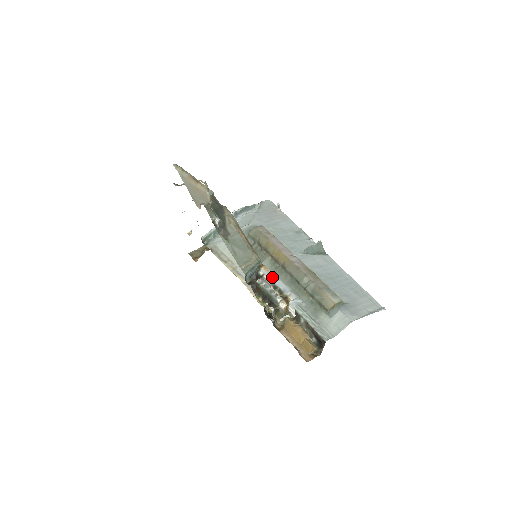
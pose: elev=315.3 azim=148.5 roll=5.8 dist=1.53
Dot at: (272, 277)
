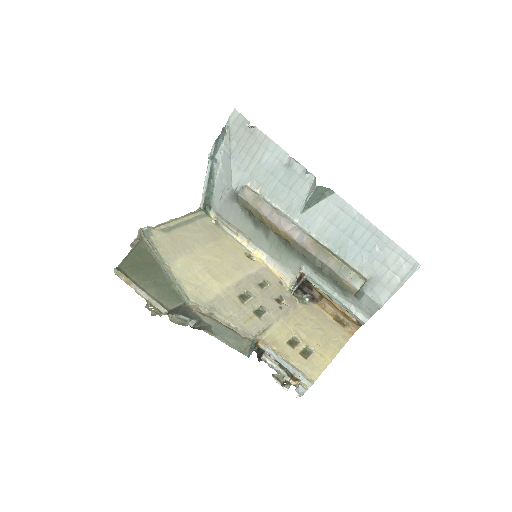
Dot at: (271, 354)
